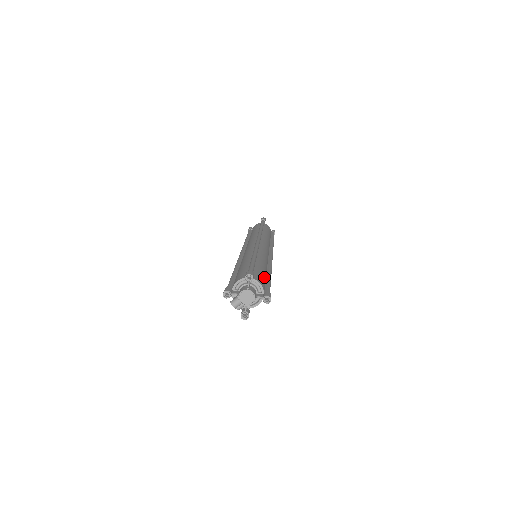
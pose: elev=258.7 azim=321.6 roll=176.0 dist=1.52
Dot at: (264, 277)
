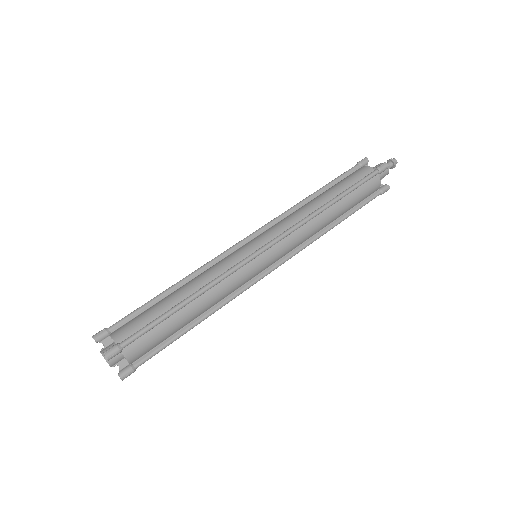
Dot at: (165, 337)
